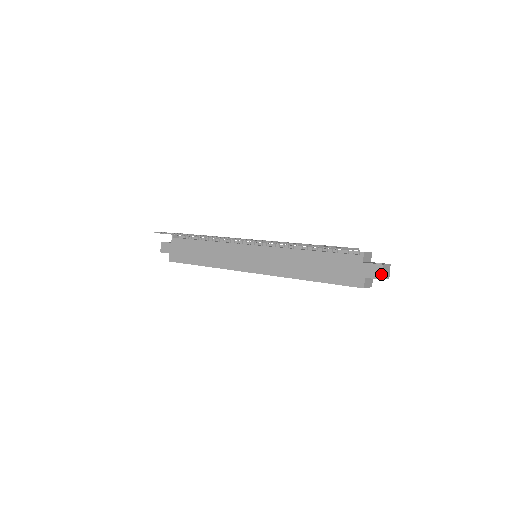
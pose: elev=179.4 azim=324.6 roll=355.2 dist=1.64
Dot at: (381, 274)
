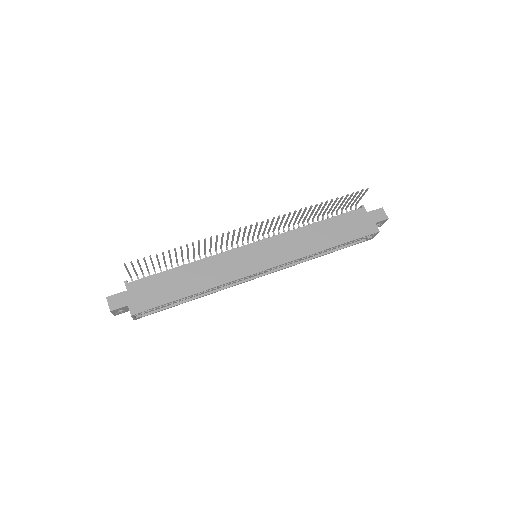
Dot at: occluded
